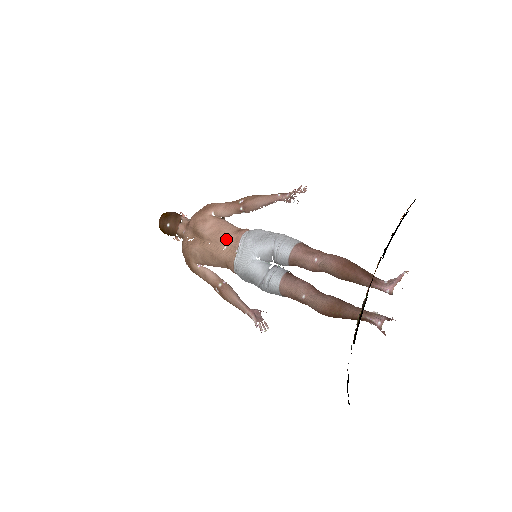
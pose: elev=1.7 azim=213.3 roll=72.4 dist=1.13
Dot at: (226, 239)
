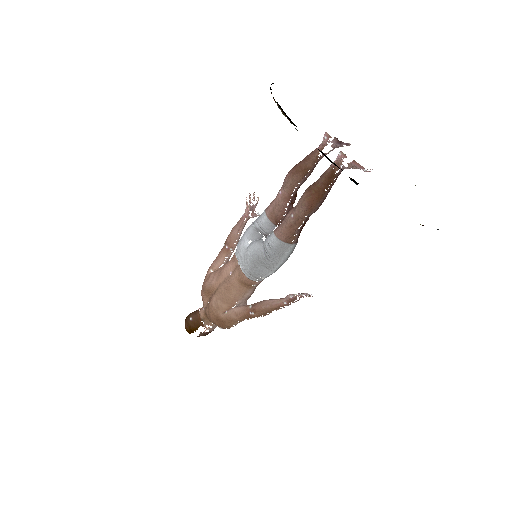
Dot at: (227, 267)
